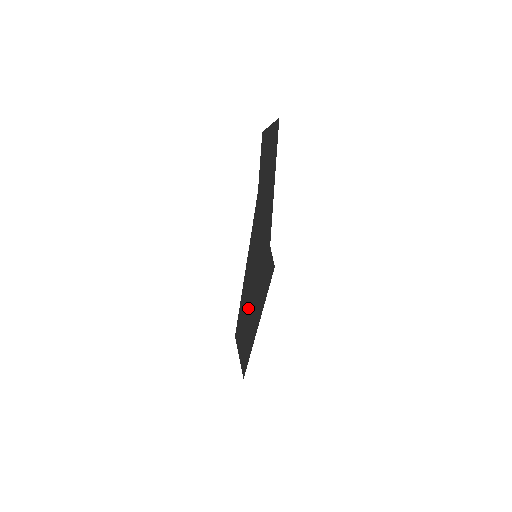
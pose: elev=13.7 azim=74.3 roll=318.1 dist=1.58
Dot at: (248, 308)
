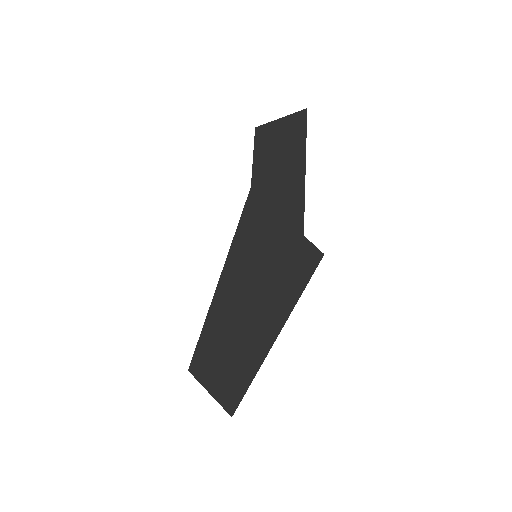
Dot at: (237, 322)
